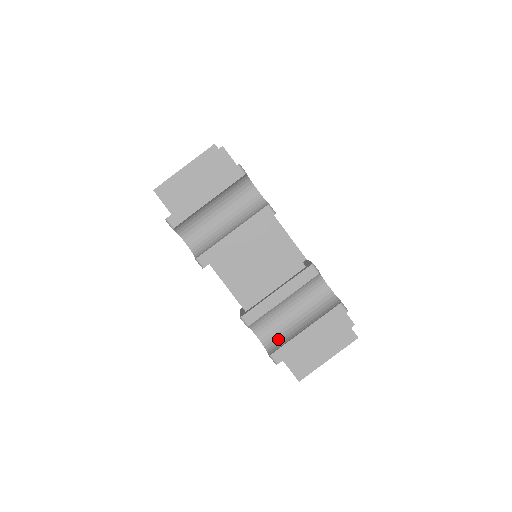
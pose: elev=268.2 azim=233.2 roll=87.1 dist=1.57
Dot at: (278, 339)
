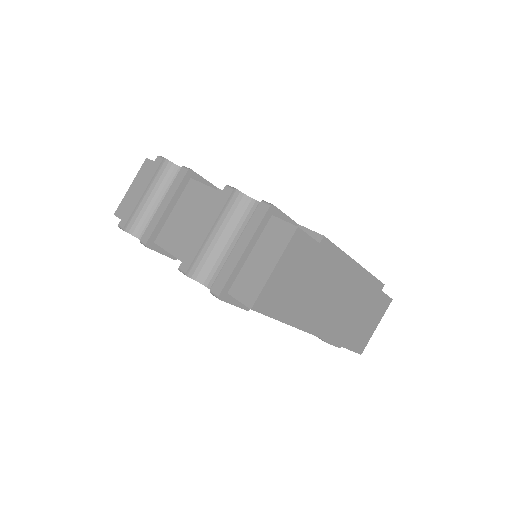
Dot at: occluded
